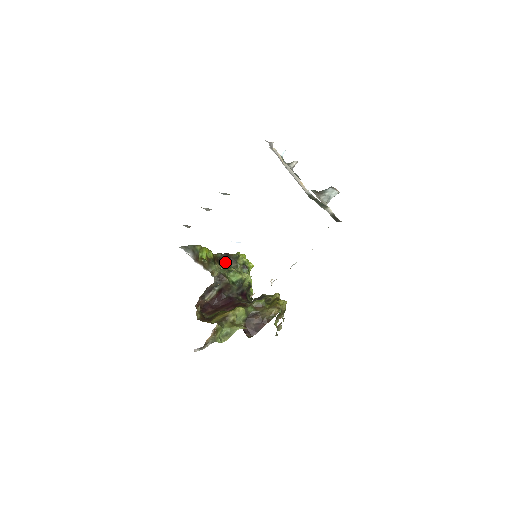
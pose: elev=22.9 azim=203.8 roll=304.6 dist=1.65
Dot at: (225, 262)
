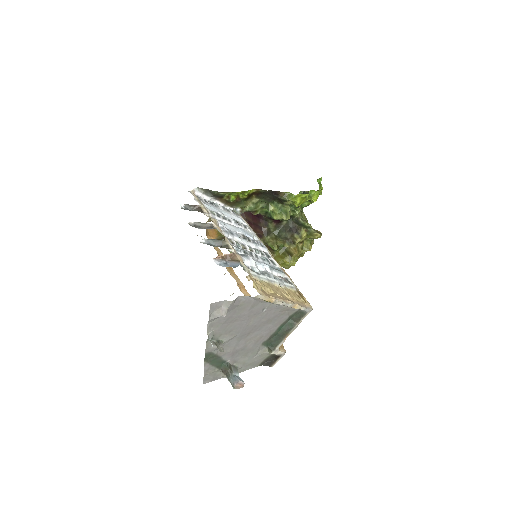
Dot at: (269, 196)
